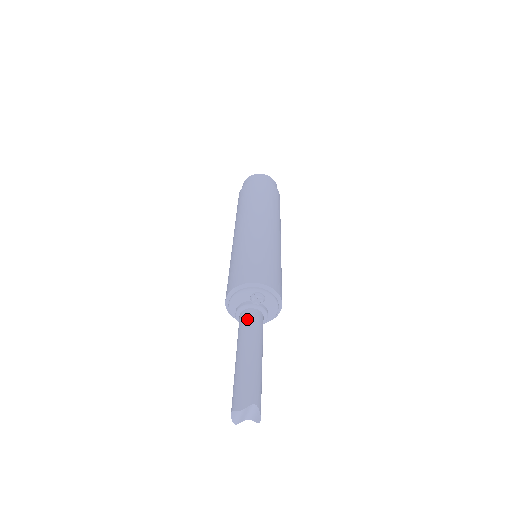
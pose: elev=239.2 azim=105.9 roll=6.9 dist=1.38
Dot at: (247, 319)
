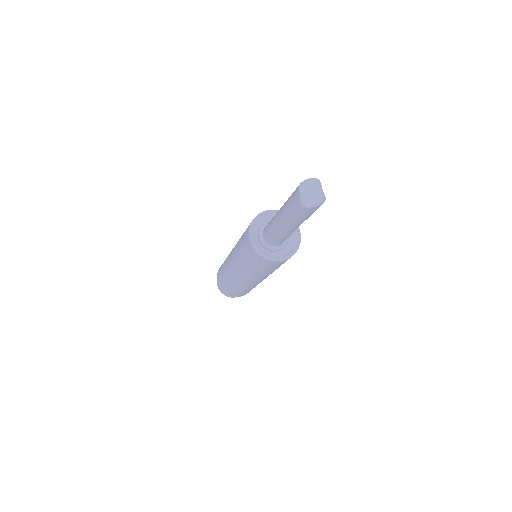
Dot at: occluded
